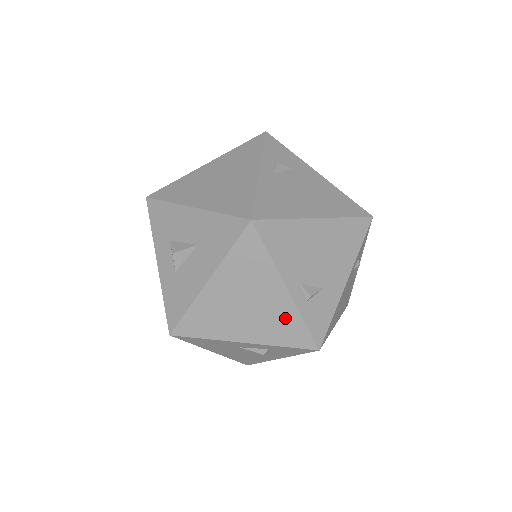
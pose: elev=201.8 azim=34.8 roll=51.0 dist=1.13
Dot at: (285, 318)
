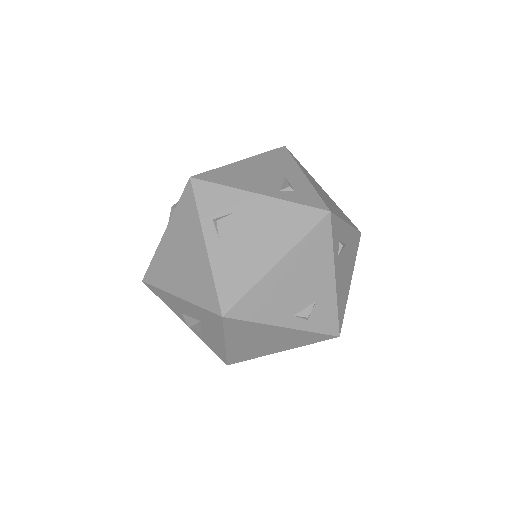
Dot at: (298, 336)
